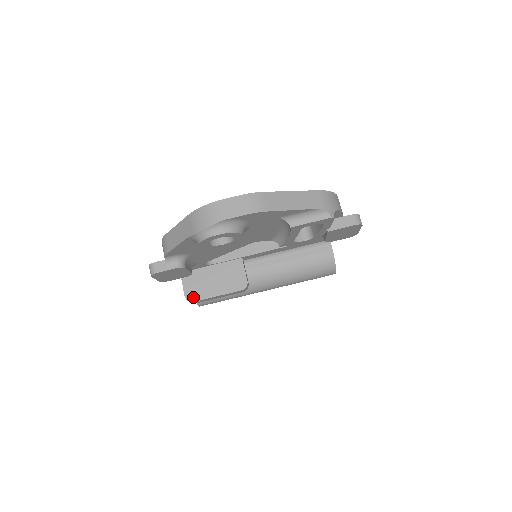
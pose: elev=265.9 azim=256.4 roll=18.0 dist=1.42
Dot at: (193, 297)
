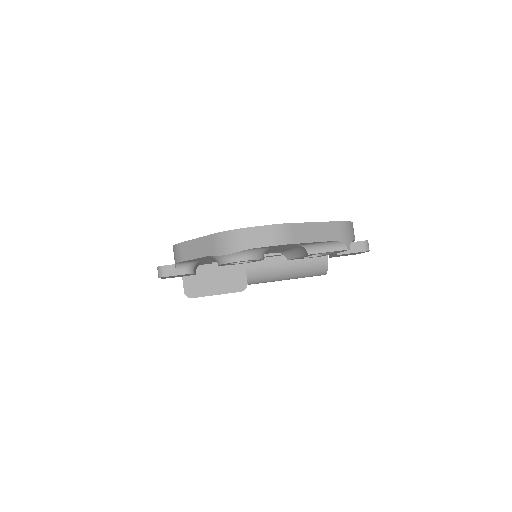
Dot at: (192, 293)
